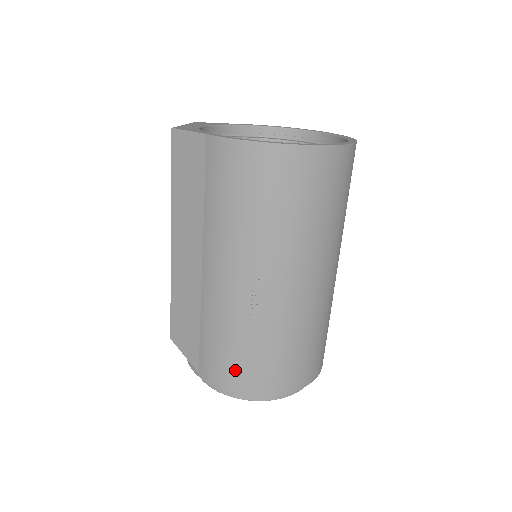
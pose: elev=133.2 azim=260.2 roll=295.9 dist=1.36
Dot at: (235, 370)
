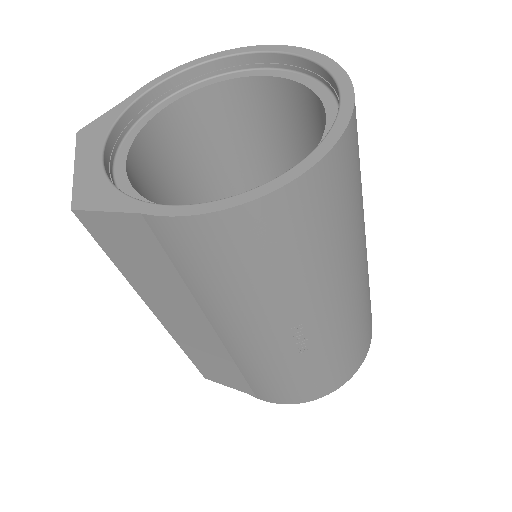
Dot at: (301, 390)
